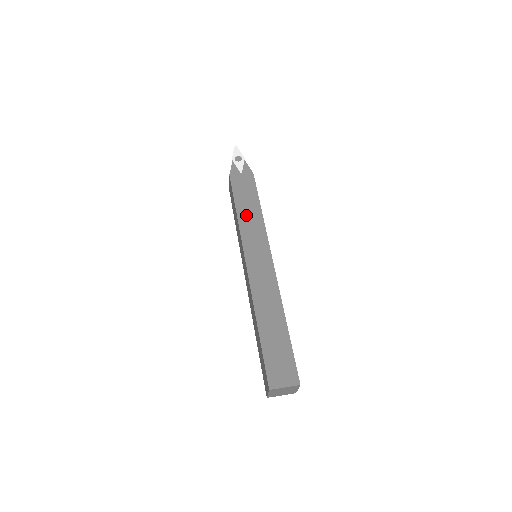
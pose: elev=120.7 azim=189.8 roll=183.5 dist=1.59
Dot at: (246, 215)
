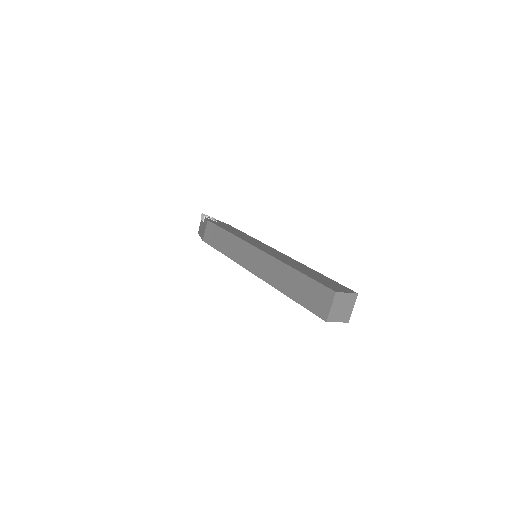
Dot at: (237, 233)
